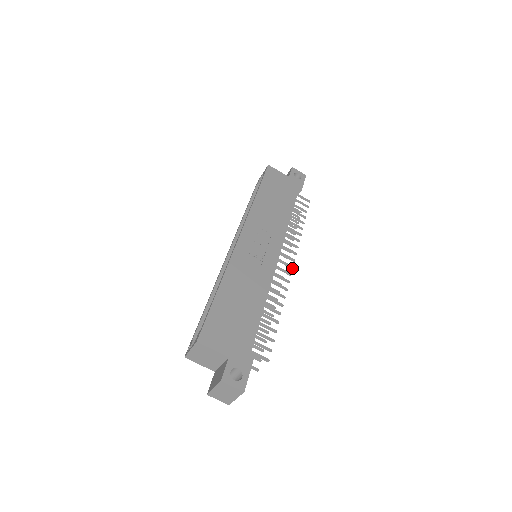
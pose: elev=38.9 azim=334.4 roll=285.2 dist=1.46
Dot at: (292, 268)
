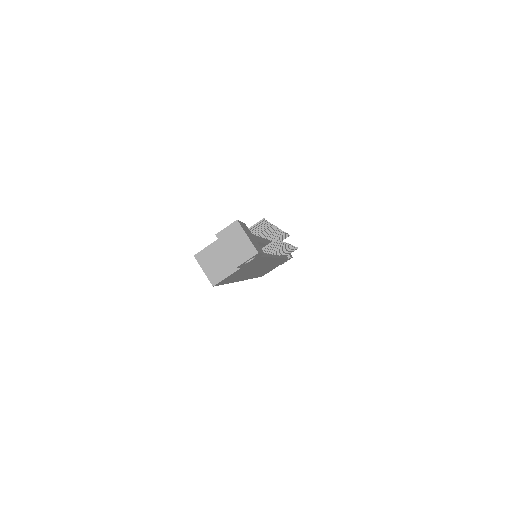
Dot at: occluded
